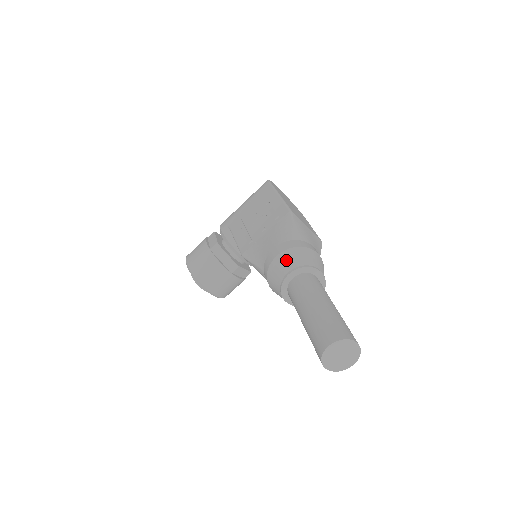
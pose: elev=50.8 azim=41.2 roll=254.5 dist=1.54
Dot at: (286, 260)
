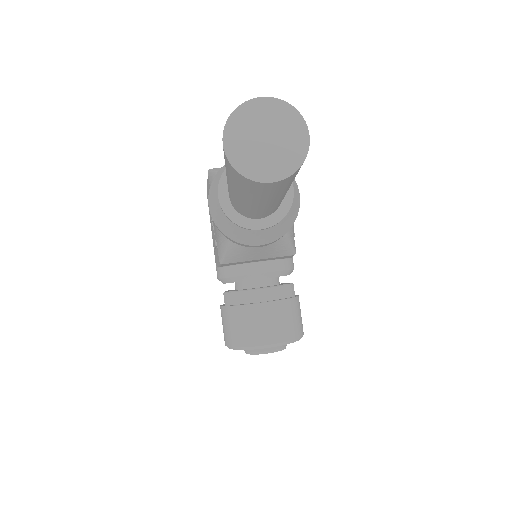
Dot at: (212, 194)
